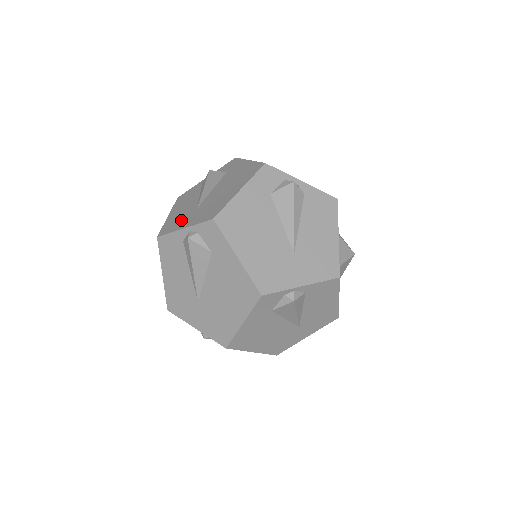
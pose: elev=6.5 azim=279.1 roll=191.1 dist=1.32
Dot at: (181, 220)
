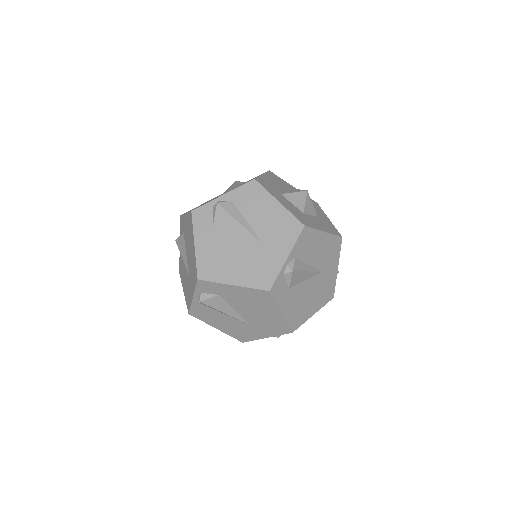
Dot at: occluded
